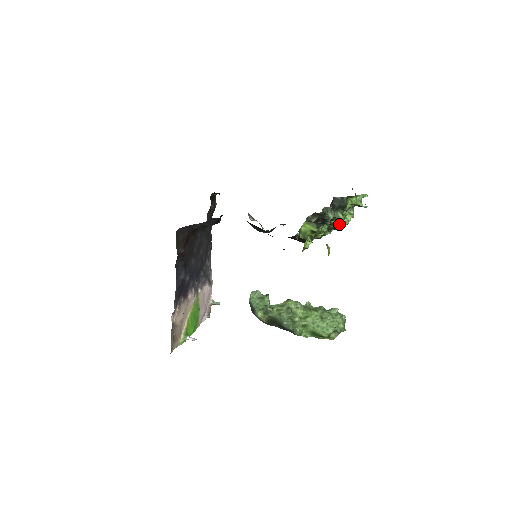
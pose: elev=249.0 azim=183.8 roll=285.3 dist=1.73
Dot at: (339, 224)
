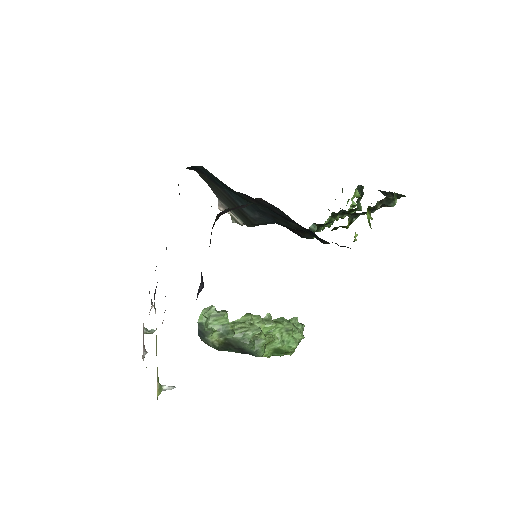
Dot at: occluded
